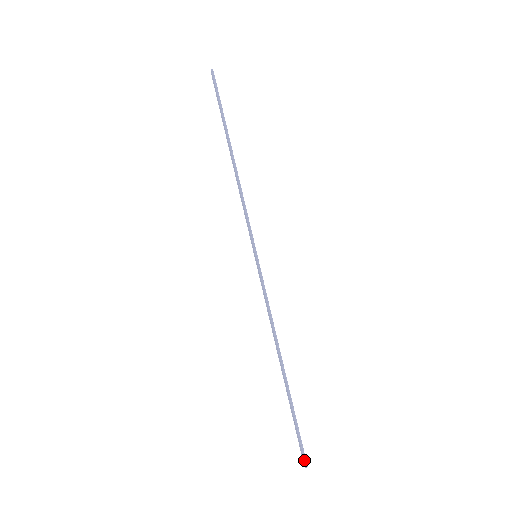
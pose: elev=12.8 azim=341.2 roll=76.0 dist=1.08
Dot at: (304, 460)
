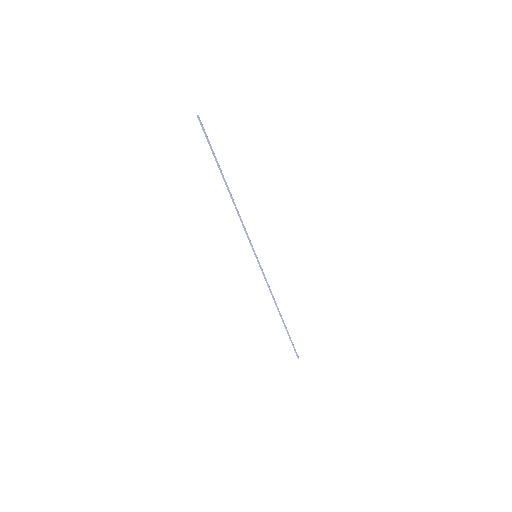
Dot at: (297, 356)
